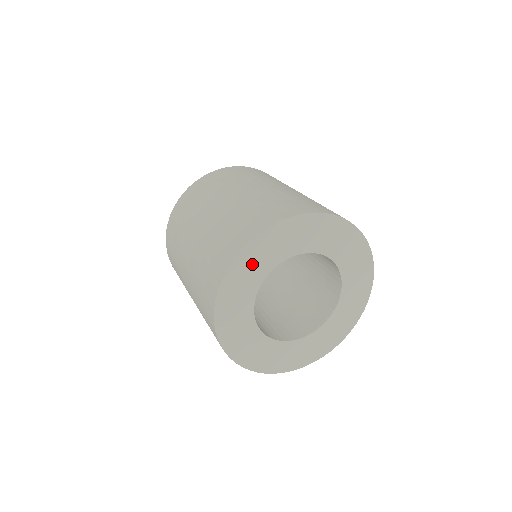
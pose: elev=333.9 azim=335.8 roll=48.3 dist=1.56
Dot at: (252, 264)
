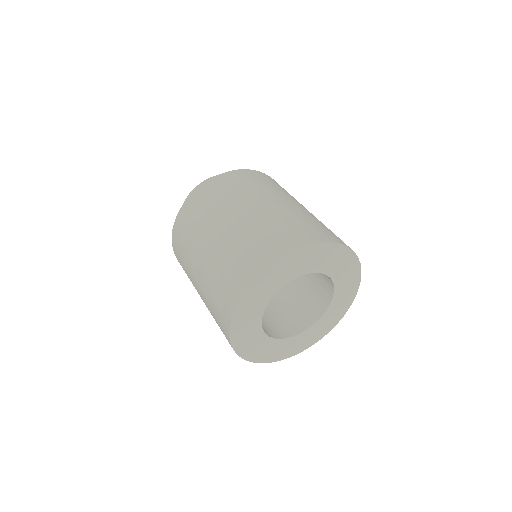
Dot at: (246, 319)
